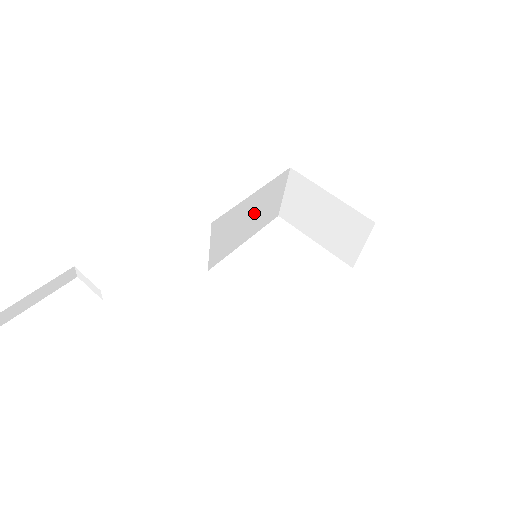
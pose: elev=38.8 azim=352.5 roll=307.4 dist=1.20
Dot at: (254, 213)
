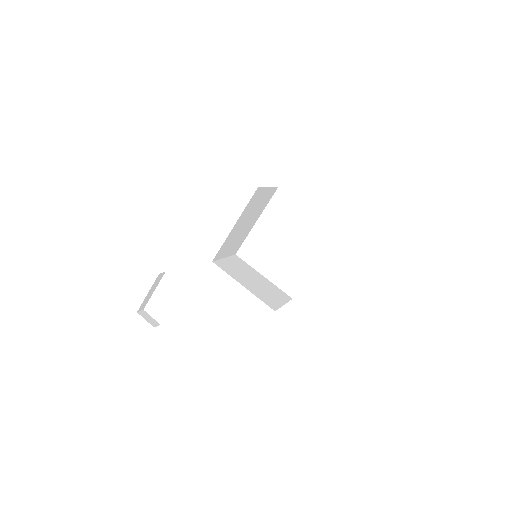
Dot at: (248, 219)
